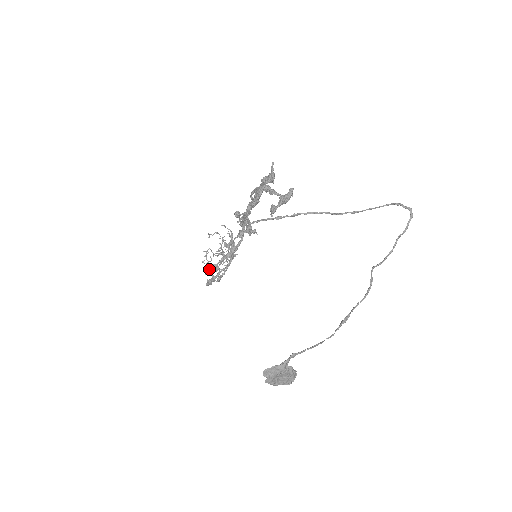
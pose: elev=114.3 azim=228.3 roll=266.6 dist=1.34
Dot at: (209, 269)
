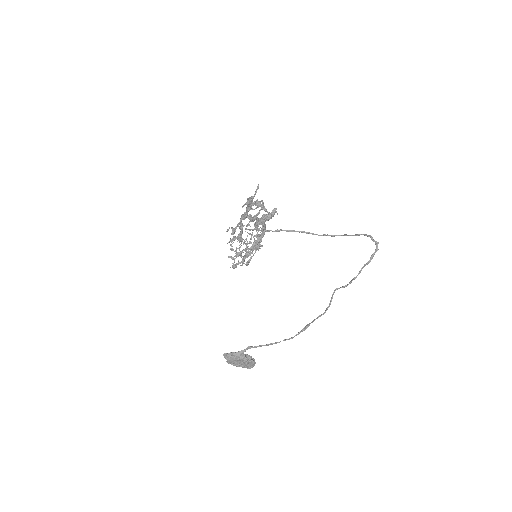
Dot at: (231, 256)
